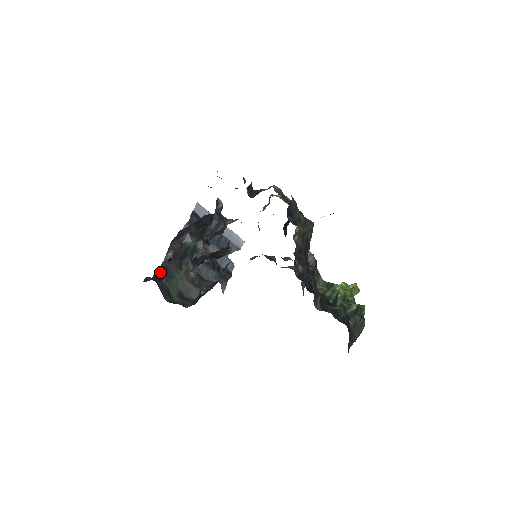
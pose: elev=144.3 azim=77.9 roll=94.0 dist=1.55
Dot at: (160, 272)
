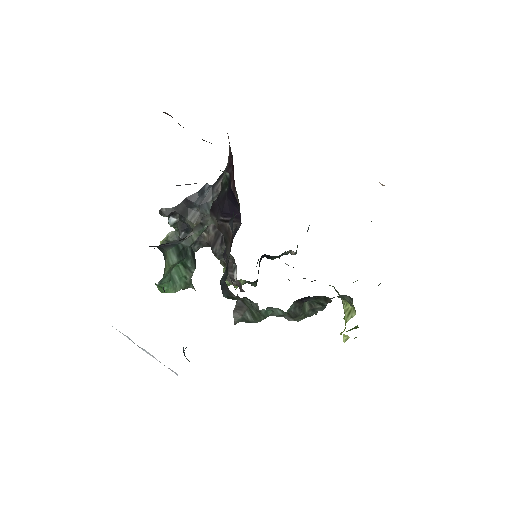
Dot at: occluded
